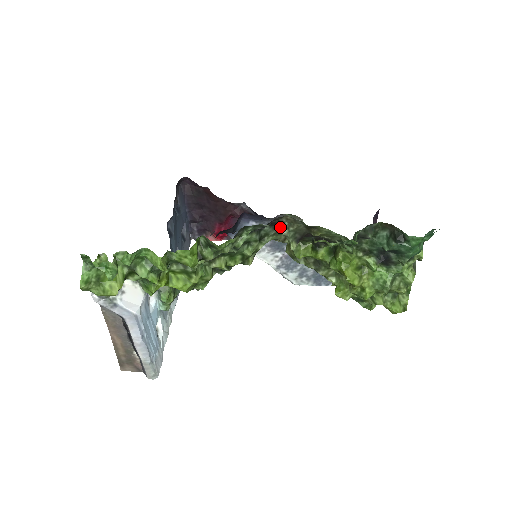
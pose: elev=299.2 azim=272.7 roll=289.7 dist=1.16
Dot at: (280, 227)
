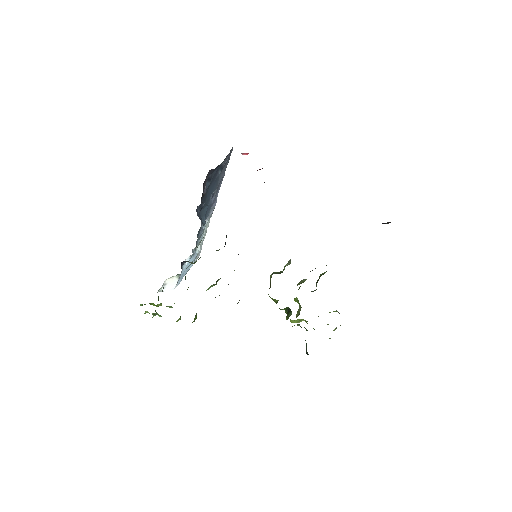
Dot at: occluded
